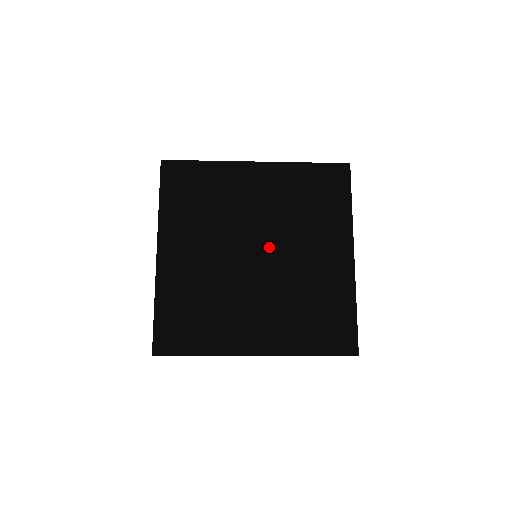
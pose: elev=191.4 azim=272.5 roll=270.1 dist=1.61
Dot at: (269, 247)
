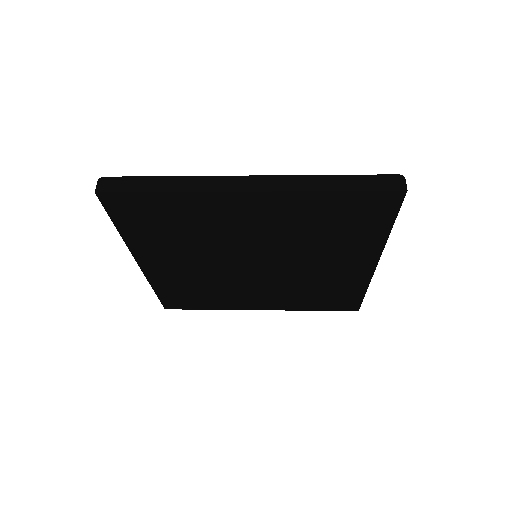
Dot at: (271, 261)
